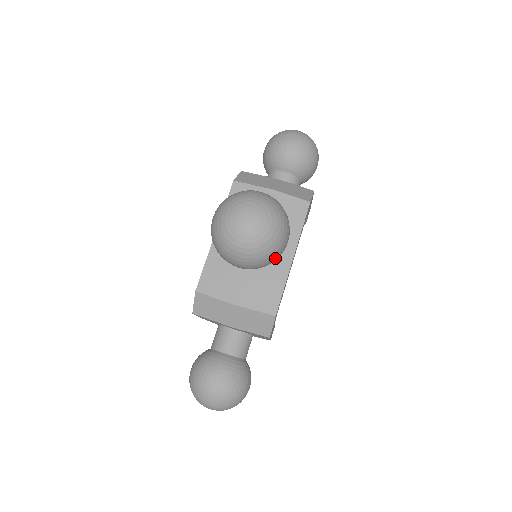
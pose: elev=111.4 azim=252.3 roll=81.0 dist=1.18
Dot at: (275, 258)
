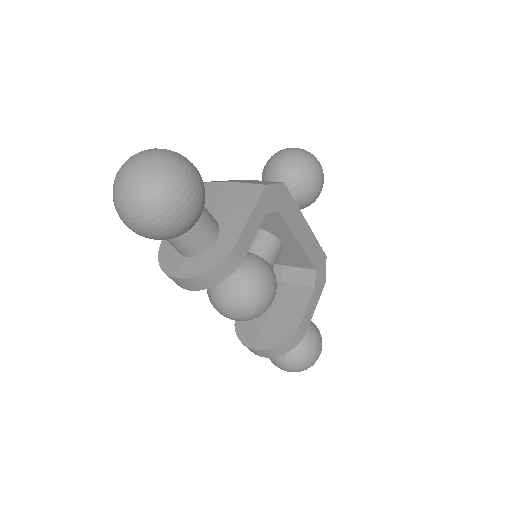
Dot at: (310, 166)
